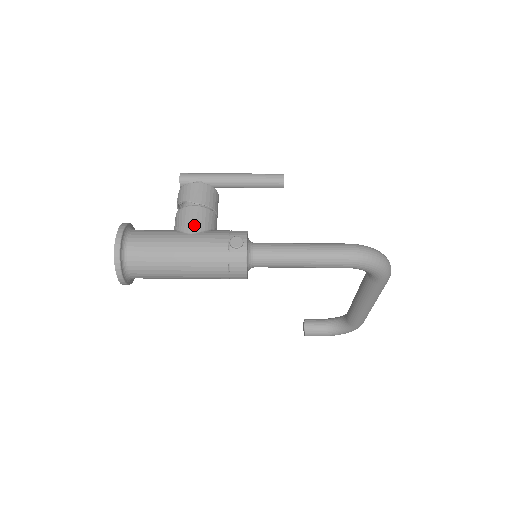
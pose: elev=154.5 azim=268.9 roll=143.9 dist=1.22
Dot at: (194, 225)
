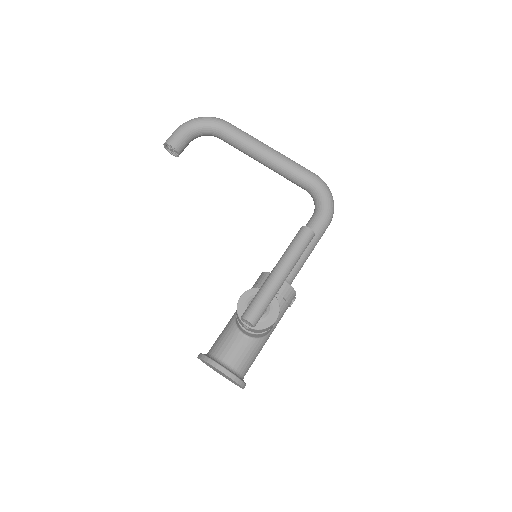
Dot at: occluded
